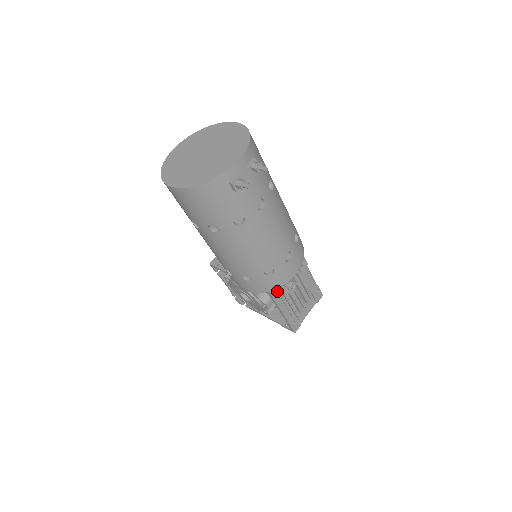
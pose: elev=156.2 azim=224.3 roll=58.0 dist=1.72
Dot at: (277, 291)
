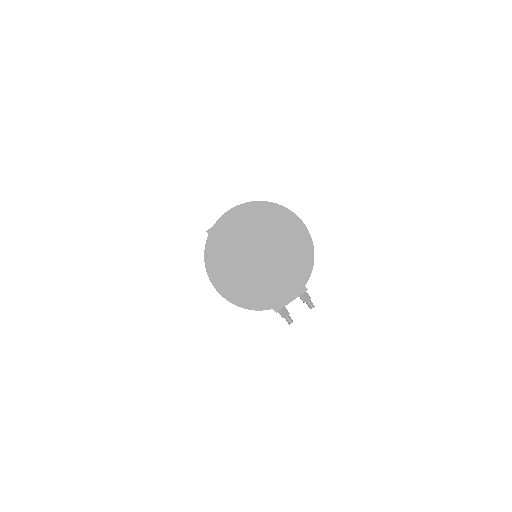
Dot at: occluded
